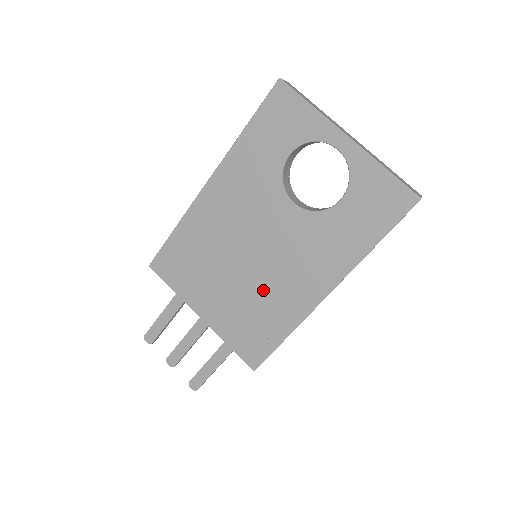
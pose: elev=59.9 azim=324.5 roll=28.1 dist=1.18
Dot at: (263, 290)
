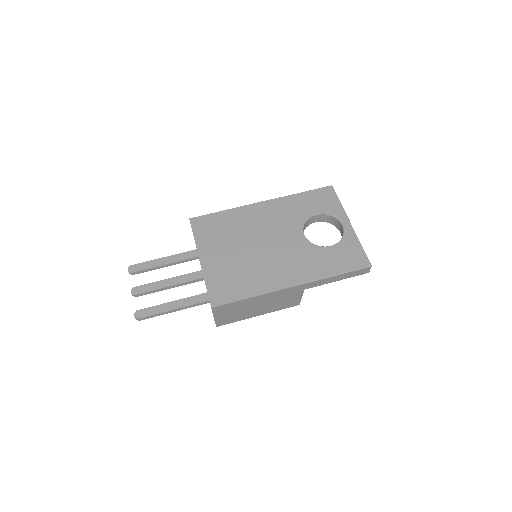
Dot at: (255, 265)
